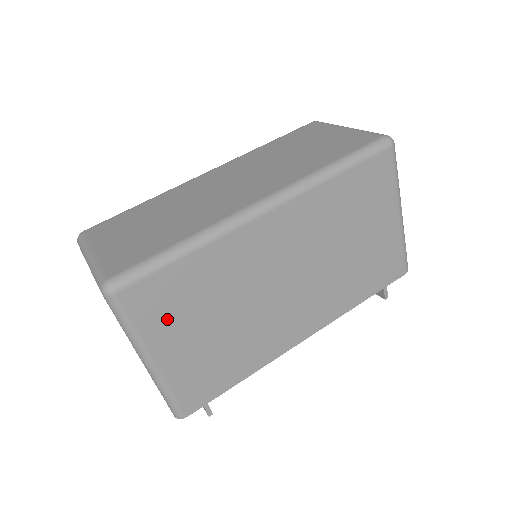
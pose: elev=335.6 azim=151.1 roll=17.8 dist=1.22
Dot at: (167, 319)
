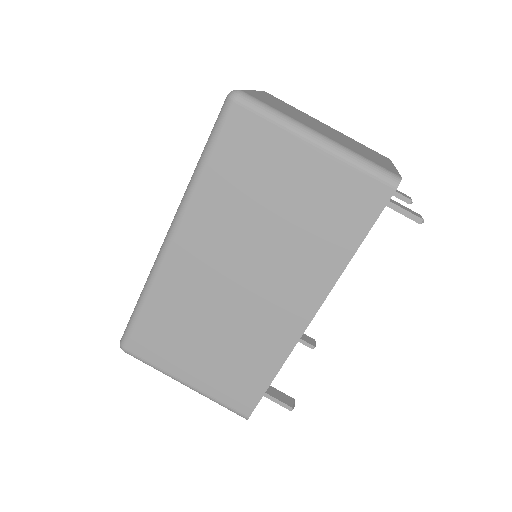
Dot at: (169, 351)
